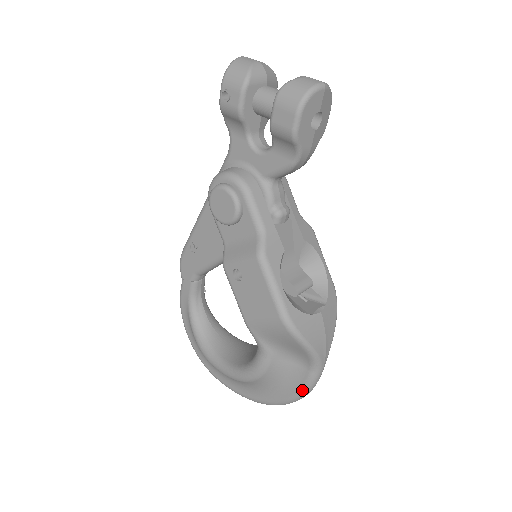
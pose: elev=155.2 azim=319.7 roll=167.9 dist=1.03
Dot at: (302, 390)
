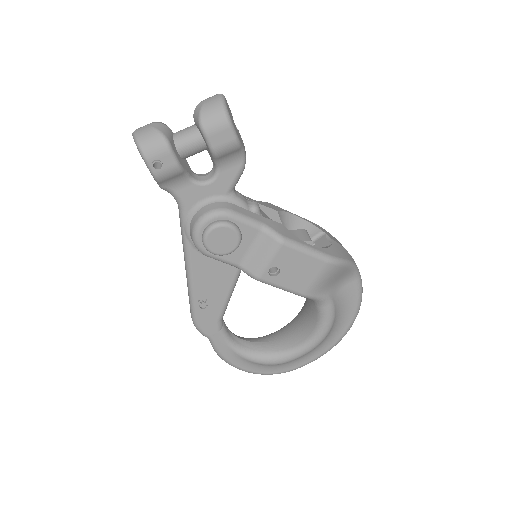
Dot at: (359, 298)
